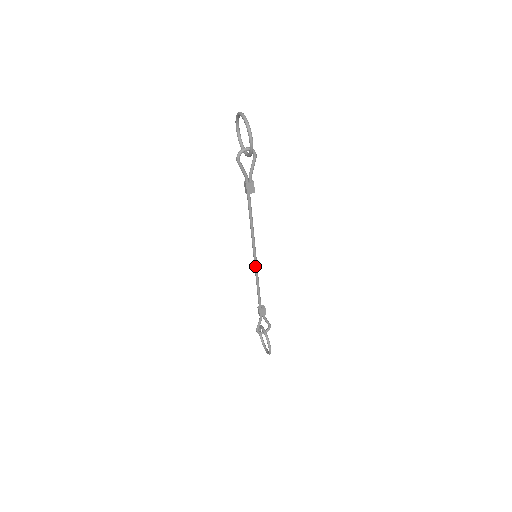
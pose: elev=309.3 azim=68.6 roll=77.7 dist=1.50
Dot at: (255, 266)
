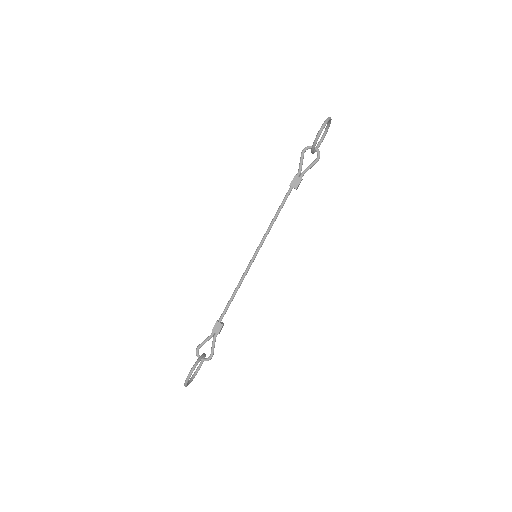
Dot at: (248, 266)
